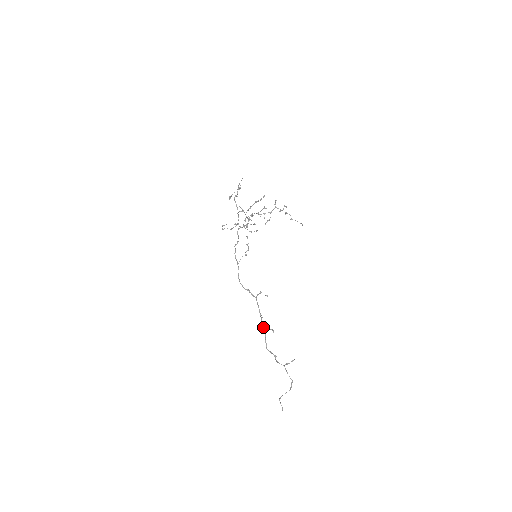
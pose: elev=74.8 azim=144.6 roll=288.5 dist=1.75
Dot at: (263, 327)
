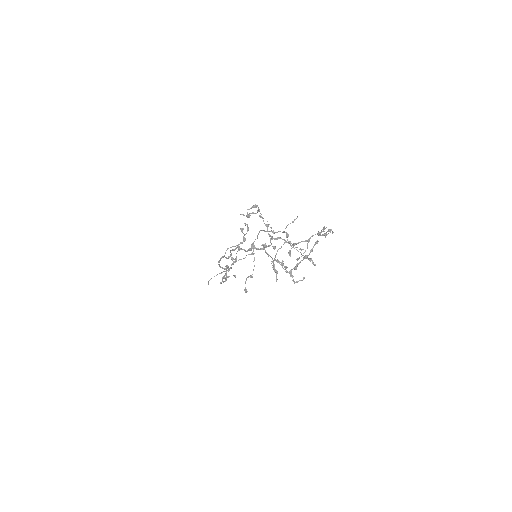
Dot at: (226, 277)
